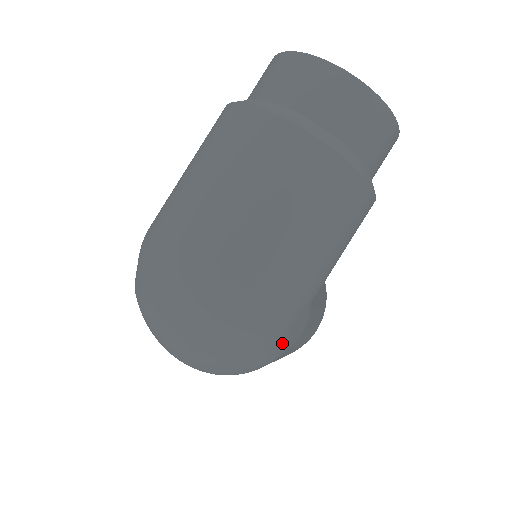
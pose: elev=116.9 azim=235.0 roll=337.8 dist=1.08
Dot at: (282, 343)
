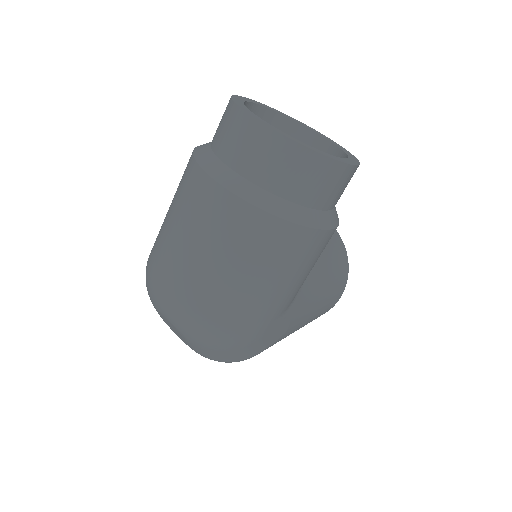
Dot at: (256, 347)
